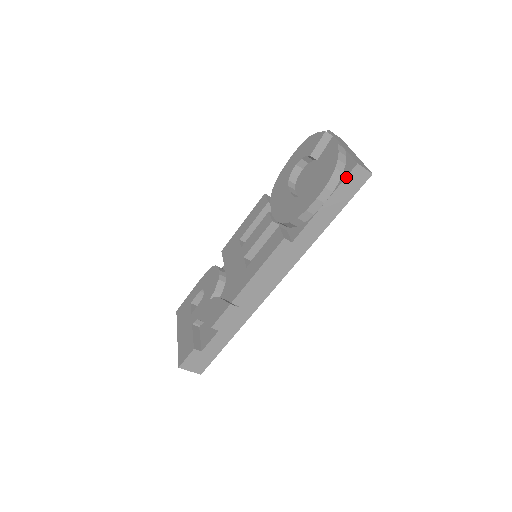
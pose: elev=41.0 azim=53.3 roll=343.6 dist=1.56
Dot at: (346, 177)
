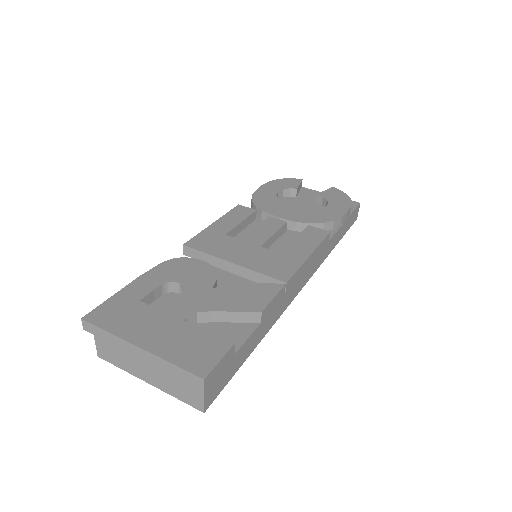
Dot at: (356, 208)
